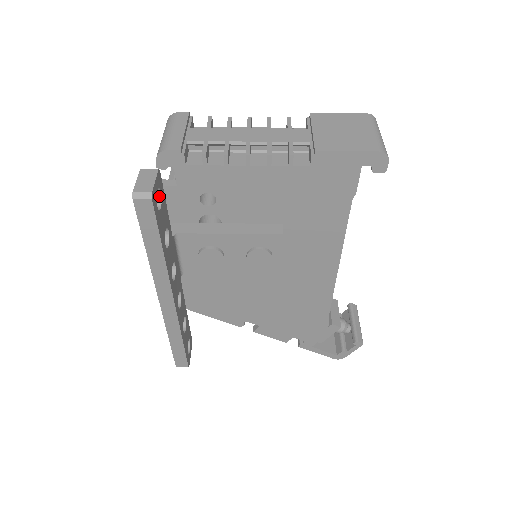
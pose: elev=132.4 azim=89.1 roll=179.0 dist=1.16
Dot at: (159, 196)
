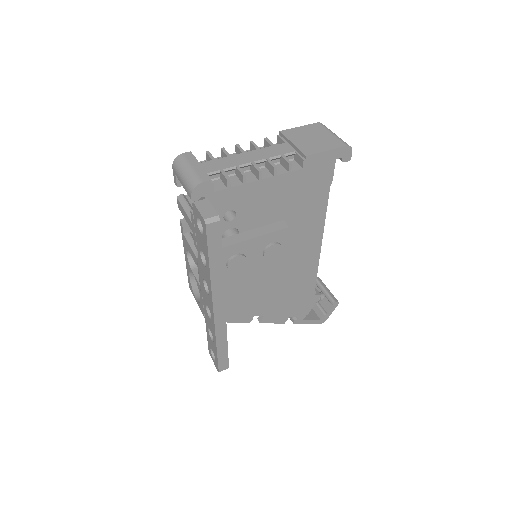
Dot at: occluded
